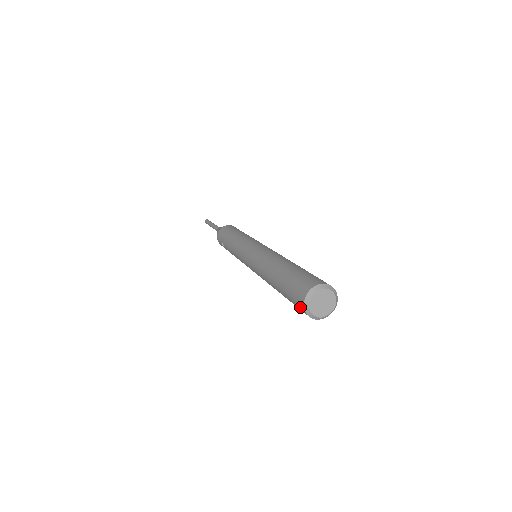
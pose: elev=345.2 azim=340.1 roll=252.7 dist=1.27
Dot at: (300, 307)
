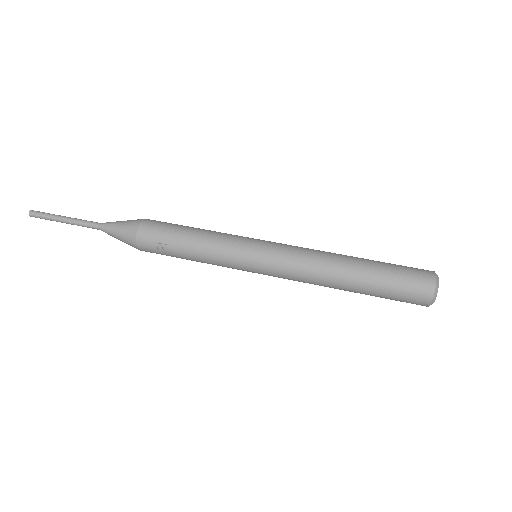
Dot at: (422, 299)
